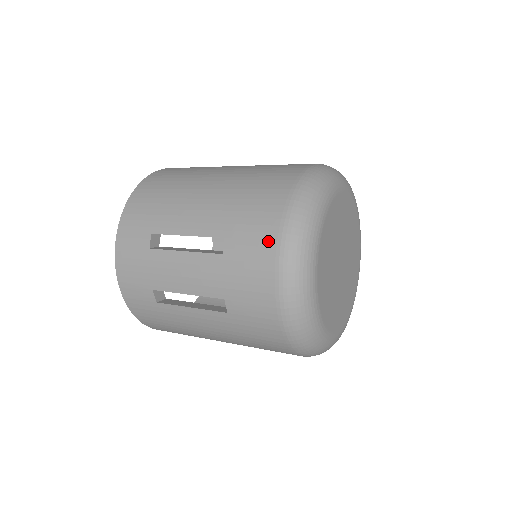
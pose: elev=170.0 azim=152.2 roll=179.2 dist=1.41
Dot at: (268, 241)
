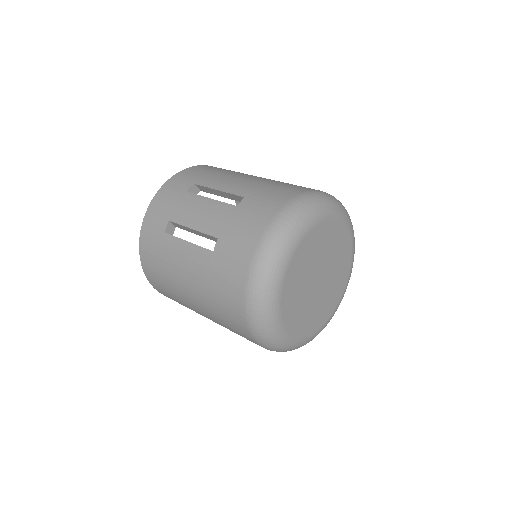
Dot at: (275, 206)
